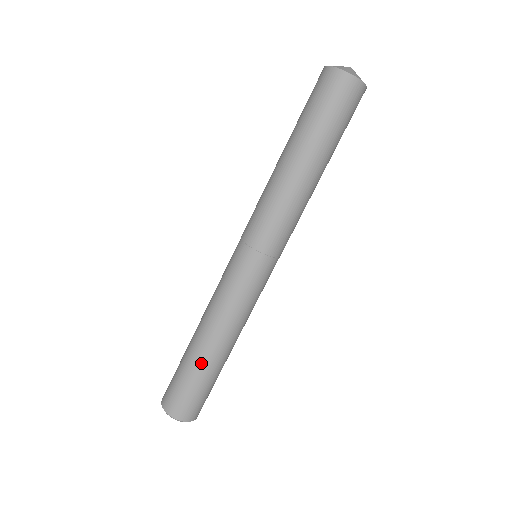
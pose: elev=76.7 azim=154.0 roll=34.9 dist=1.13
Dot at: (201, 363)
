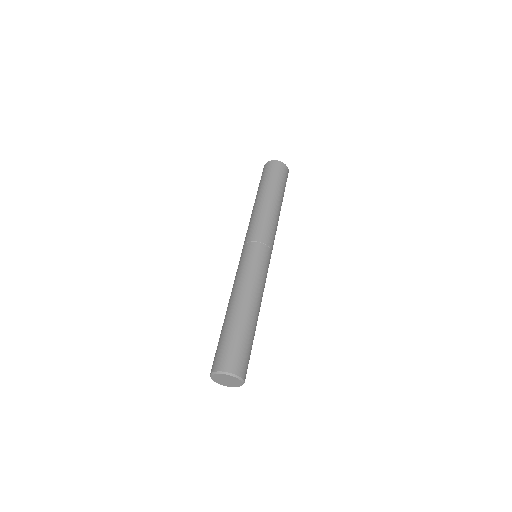
Dot at: (240, 321)
